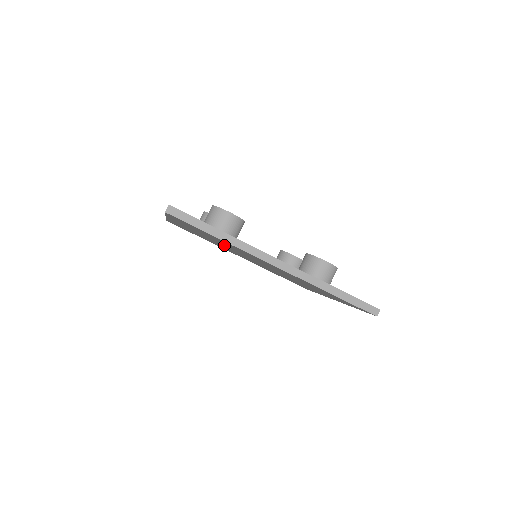
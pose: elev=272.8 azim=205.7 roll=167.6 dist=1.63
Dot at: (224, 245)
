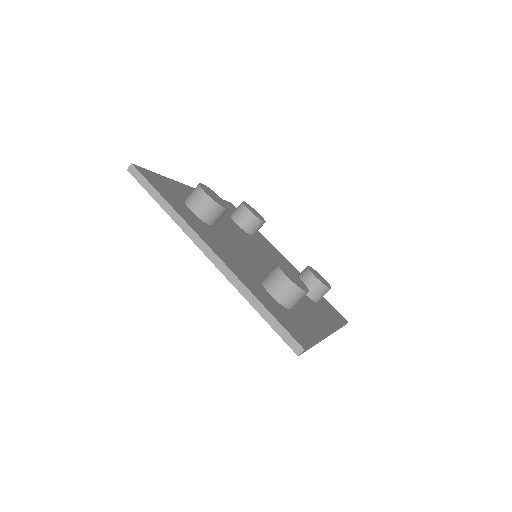
Dot at: occluded
